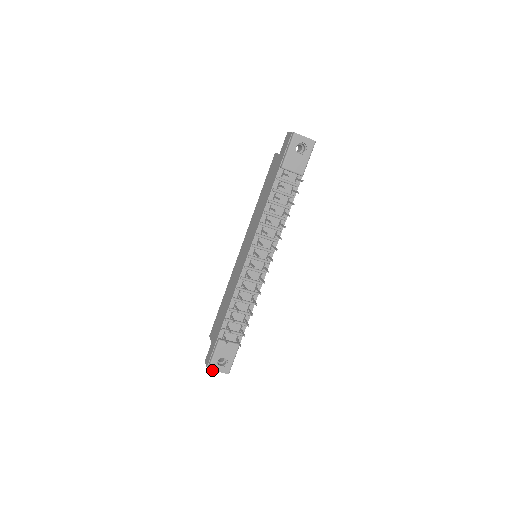
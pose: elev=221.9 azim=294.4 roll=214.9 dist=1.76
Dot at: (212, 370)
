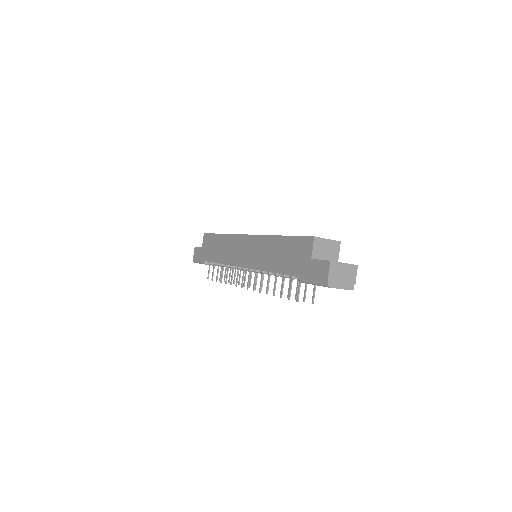
Dot at: occluded
